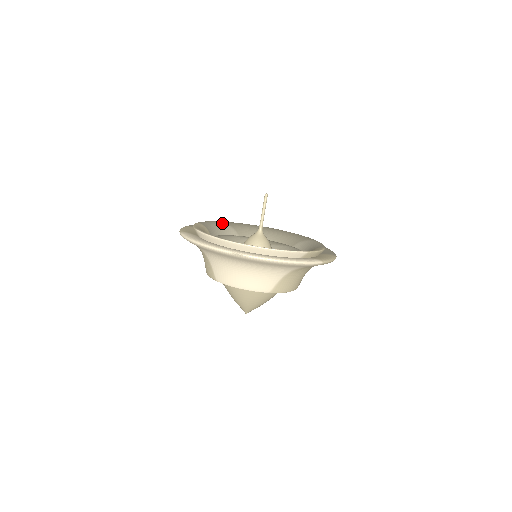
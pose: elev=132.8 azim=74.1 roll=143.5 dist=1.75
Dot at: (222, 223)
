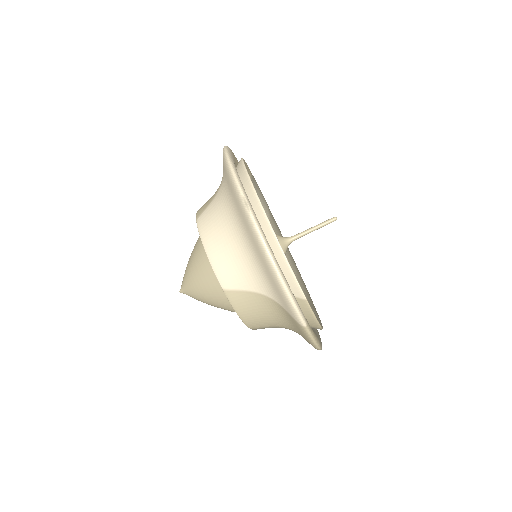
Dot at: (267, 205)
